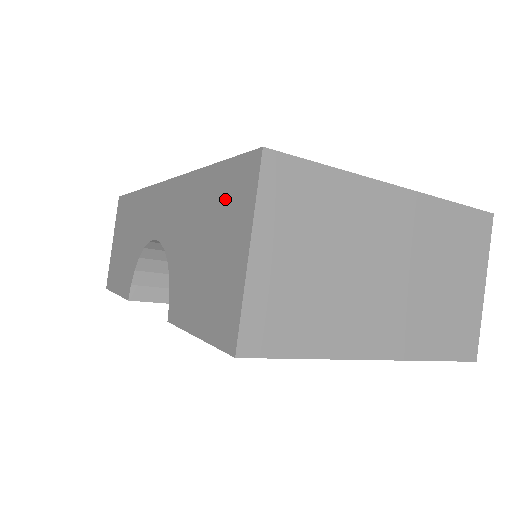
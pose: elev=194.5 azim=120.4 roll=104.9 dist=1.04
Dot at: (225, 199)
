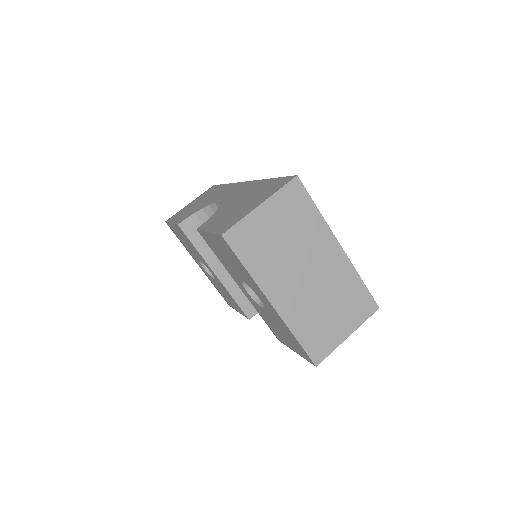
Dot at: (267, 189)
